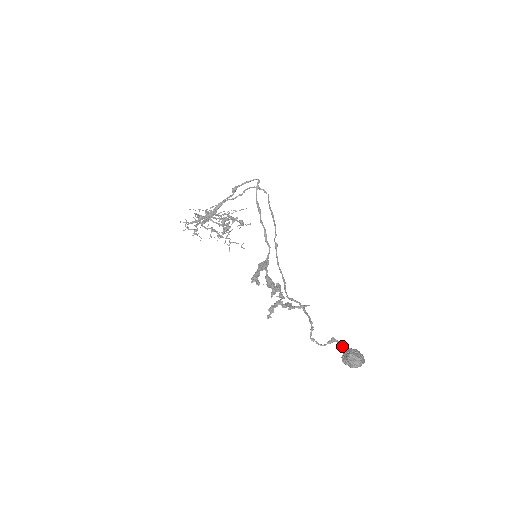
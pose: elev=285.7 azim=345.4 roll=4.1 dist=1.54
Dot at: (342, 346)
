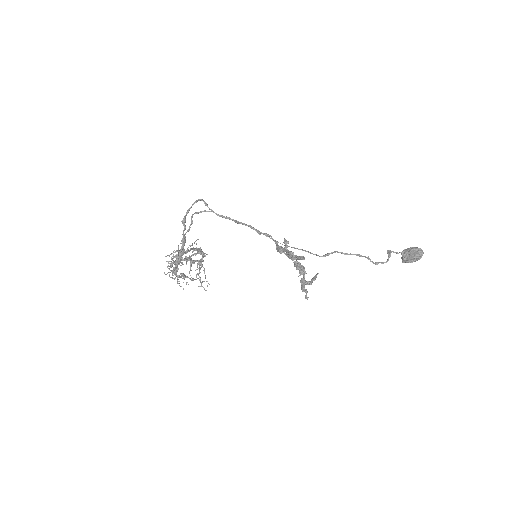
Dot at: (397, 253)
